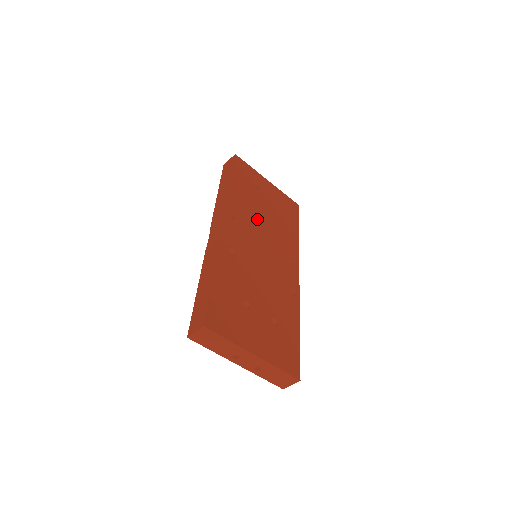
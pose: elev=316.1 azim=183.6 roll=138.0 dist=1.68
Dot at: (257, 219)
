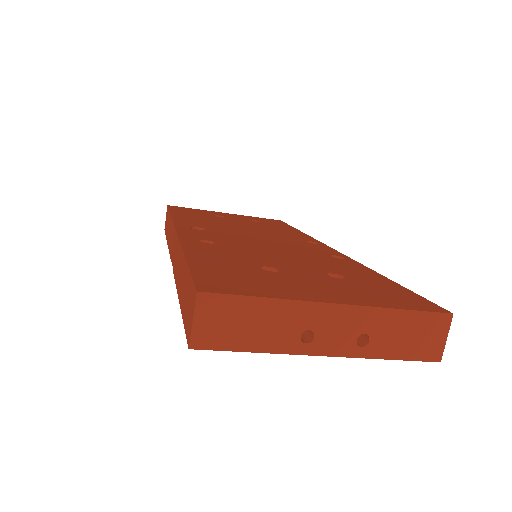
Dot at: (230, 227)
